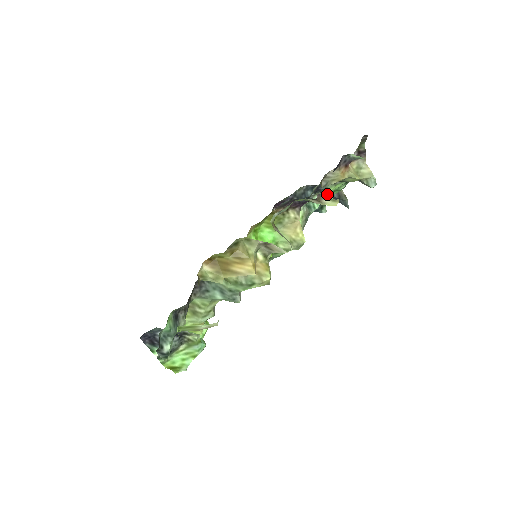
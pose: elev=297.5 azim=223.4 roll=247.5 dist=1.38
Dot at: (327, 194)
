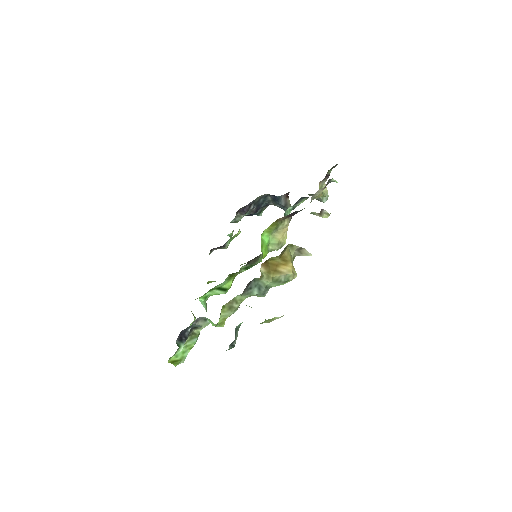
Dot at: (297, 205)
